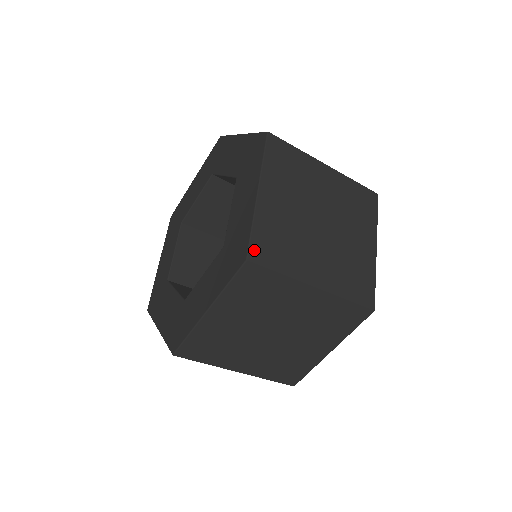
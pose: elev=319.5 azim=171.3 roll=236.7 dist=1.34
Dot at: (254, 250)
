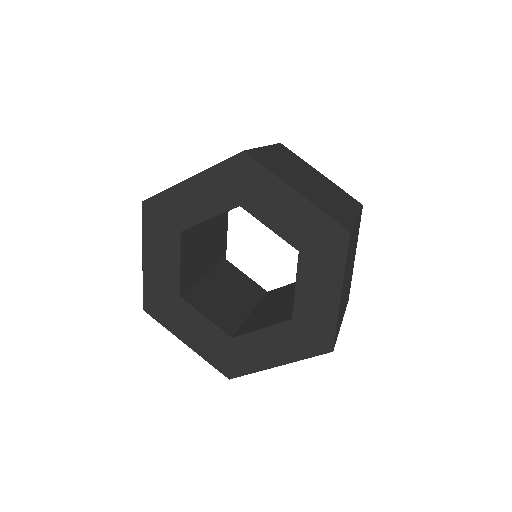
Dot at: (335, 340)
